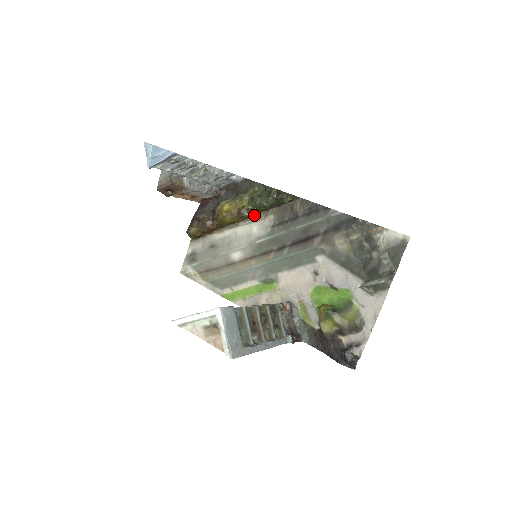
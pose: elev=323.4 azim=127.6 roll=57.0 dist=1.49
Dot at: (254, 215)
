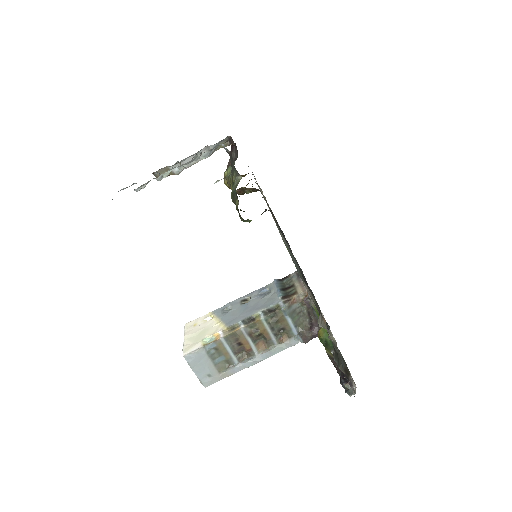
Dot at: (259, 190)
